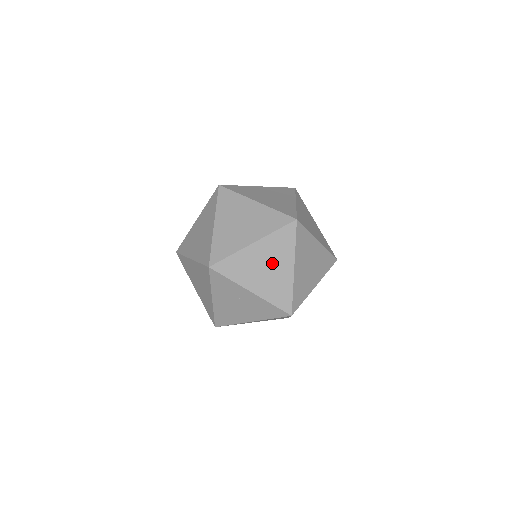
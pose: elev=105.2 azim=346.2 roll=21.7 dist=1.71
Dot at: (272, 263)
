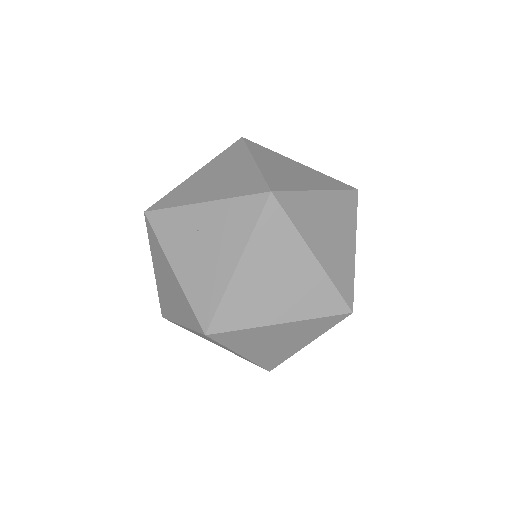
Dot at: (224, 172)
